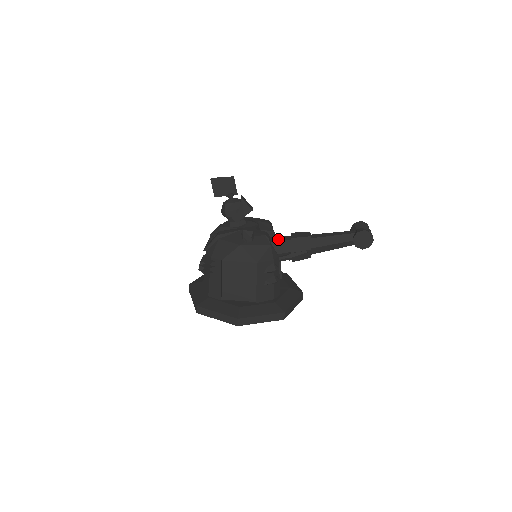
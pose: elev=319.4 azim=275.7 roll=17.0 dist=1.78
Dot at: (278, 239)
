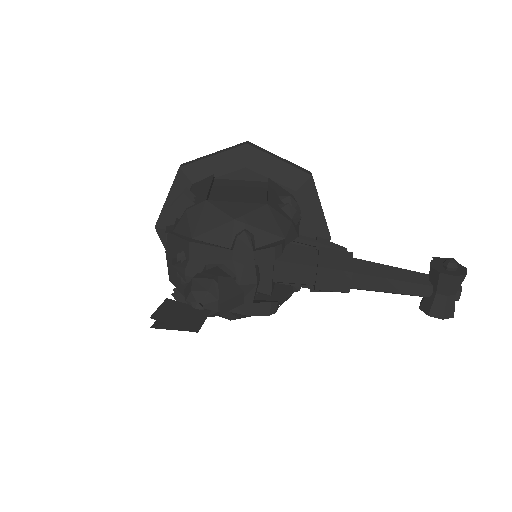
Dot at: (293, 277)
